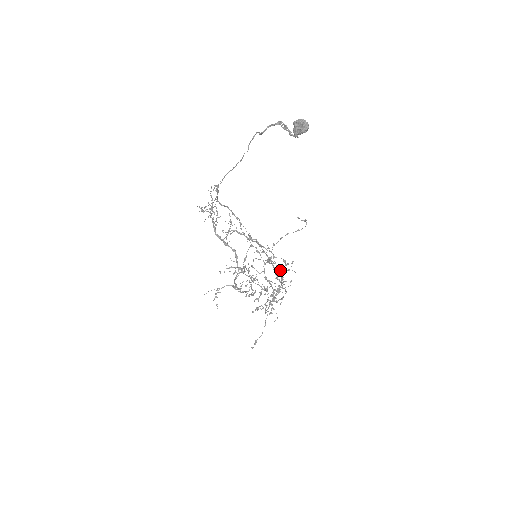
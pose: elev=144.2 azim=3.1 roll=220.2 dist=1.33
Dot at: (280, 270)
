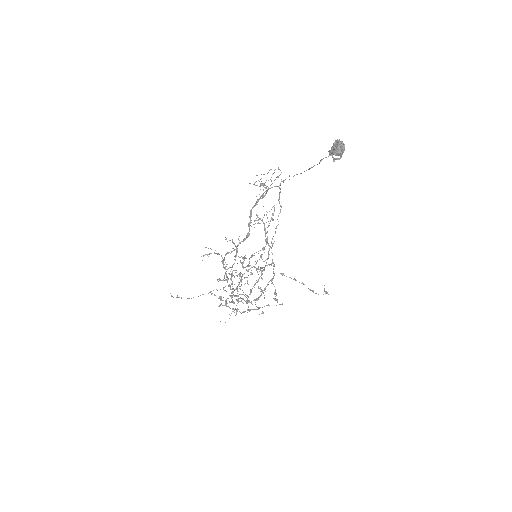
Dot at: occluded
